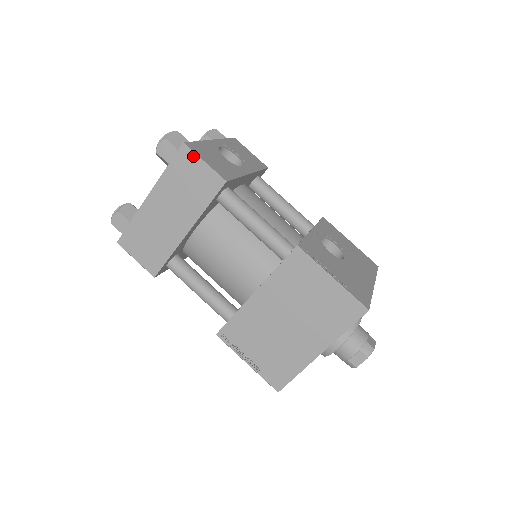
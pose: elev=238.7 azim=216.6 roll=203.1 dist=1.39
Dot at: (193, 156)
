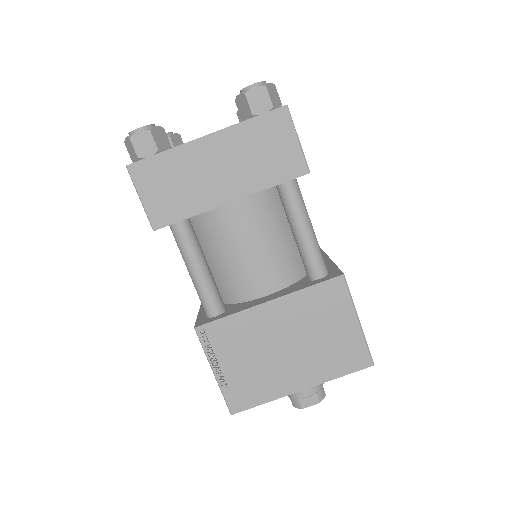
Dot at: (290, 125)
